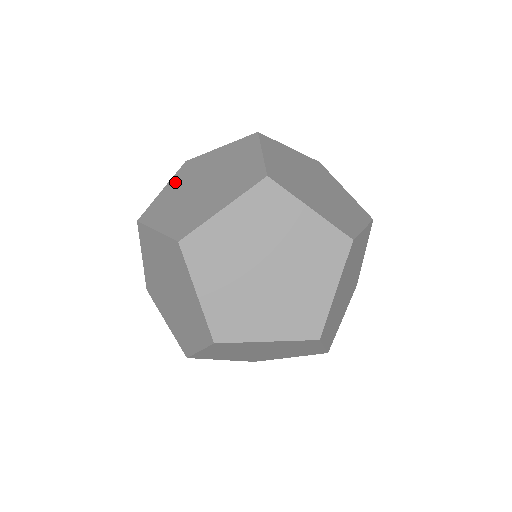
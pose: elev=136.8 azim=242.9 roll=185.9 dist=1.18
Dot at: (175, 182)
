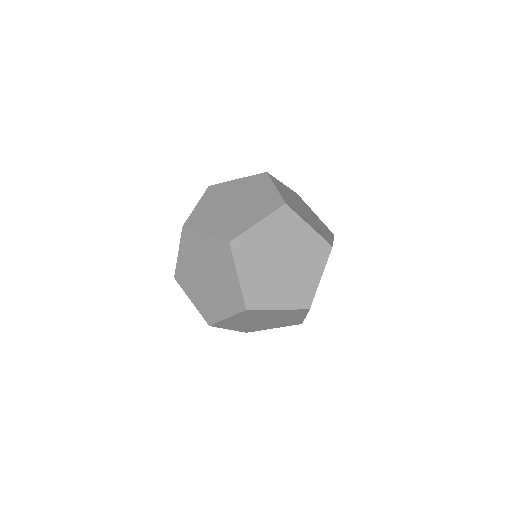
Dot at: occluded
